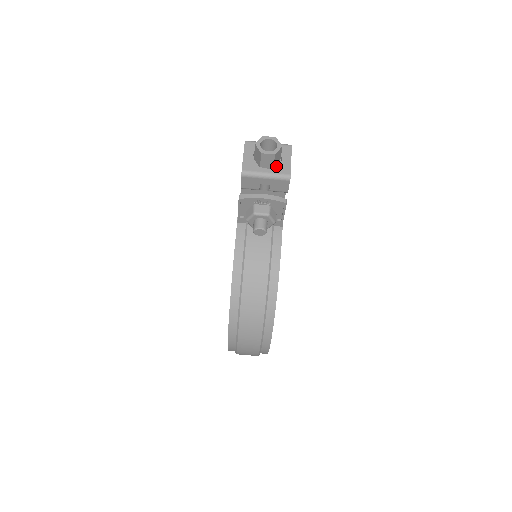
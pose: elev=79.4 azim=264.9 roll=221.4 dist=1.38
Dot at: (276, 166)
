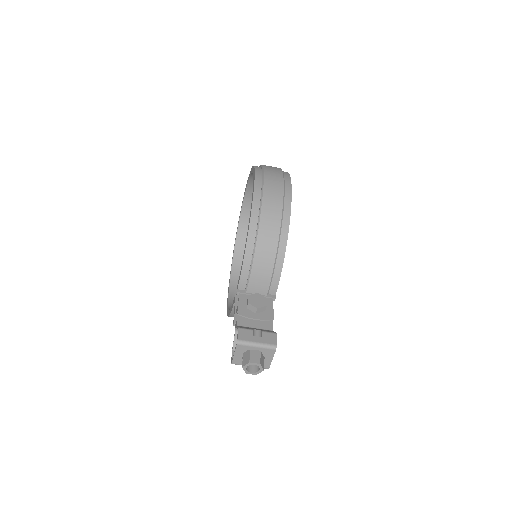
Dot at: occluded
